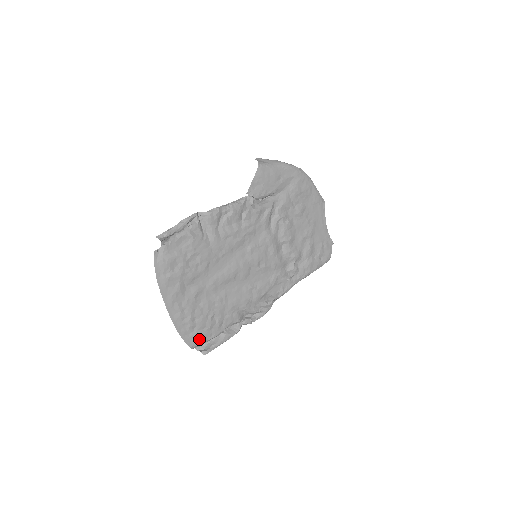
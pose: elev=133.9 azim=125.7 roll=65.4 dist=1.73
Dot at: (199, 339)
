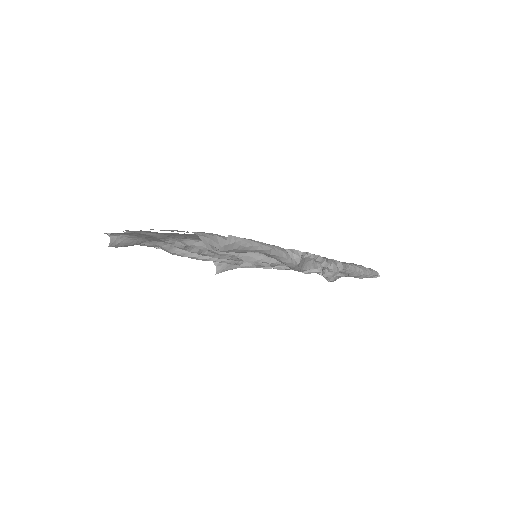
Dot at: occluded
